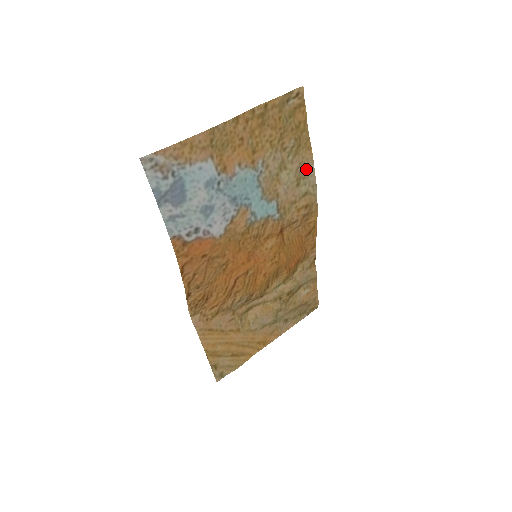
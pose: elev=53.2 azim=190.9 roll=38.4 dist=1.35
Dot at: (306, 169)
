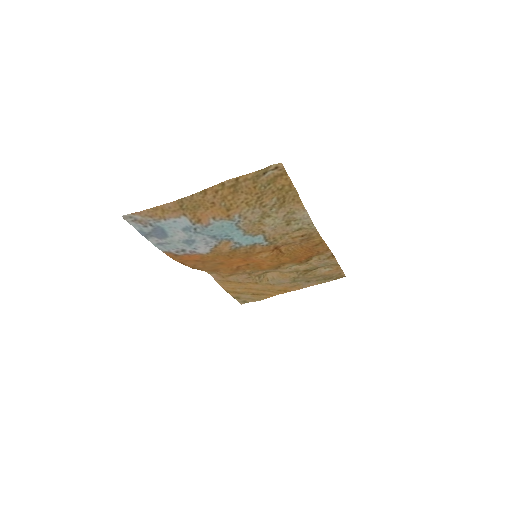
Dot at: (297, 215)
